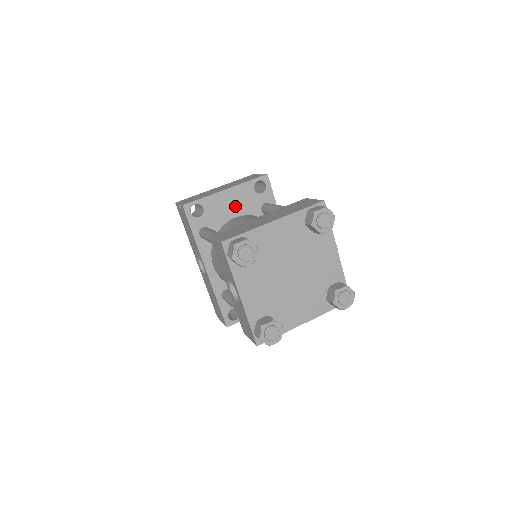
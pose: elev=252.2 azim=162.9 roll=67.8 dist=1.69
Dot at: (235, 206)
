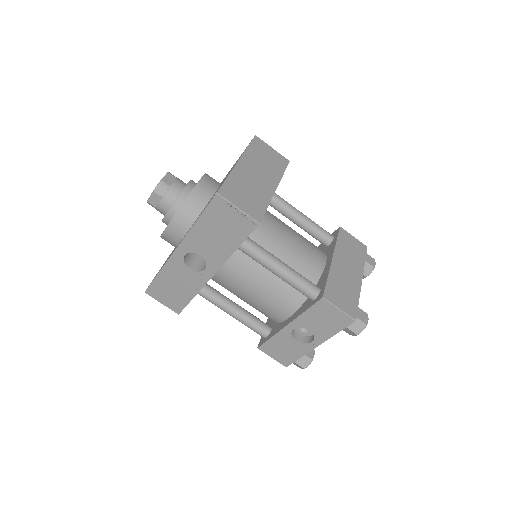
Dot at: occluded
